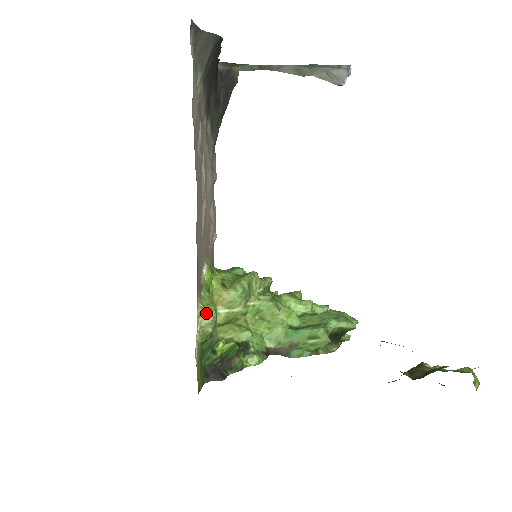
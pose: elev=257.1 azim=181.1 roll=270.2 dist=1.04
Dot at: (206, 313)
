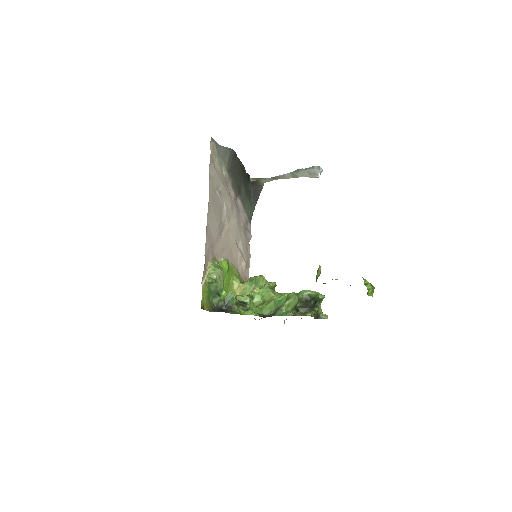
Dot at: (214, 269)
